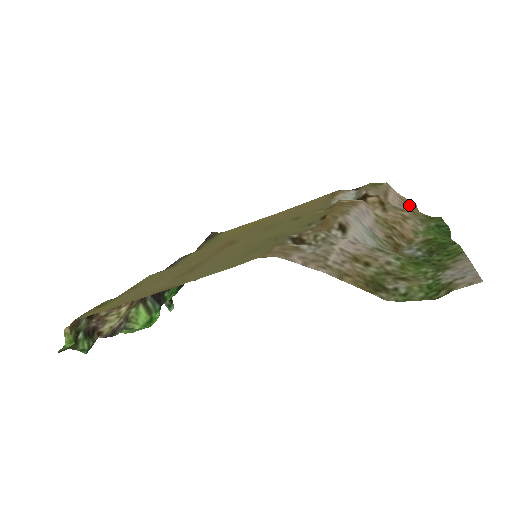
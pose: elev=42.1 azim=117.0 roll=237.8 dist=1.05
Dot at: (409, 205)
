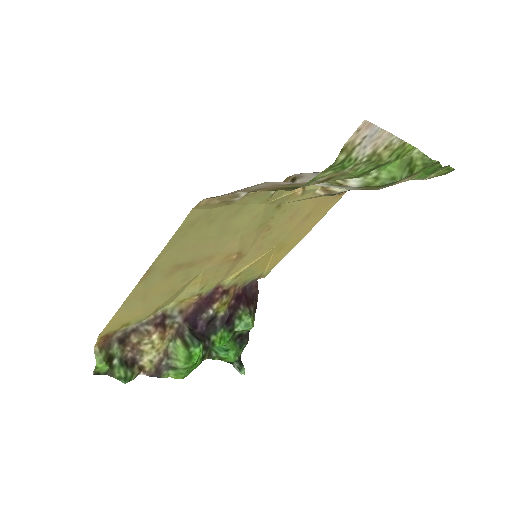
Dot at: occluded
